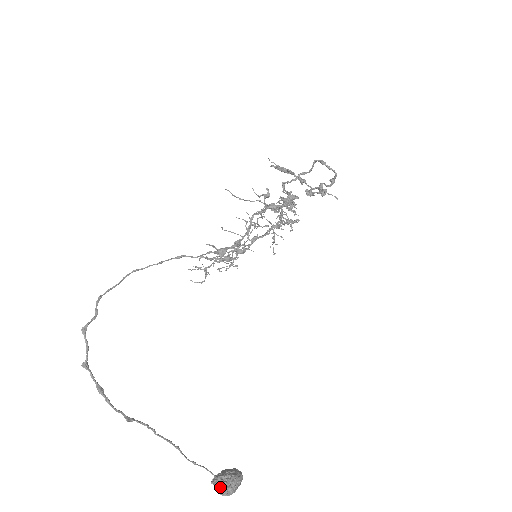
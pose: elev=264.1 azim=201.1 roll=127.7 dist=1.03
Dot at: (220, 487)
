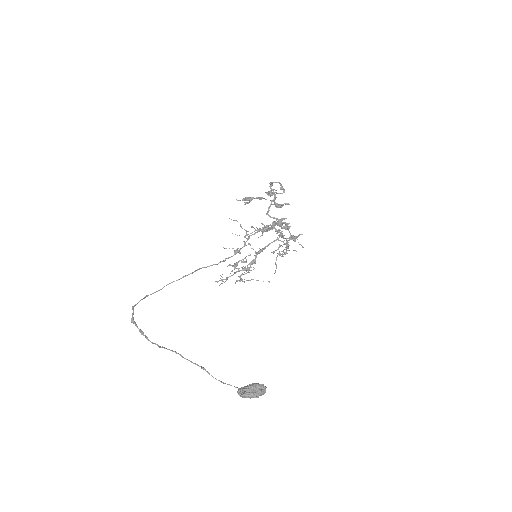
Dot at: (240, 391)
